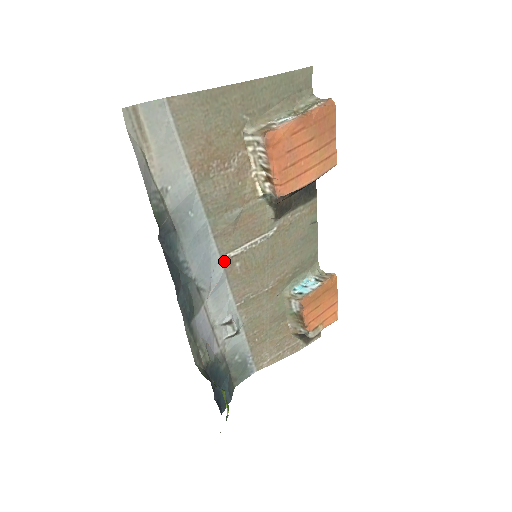
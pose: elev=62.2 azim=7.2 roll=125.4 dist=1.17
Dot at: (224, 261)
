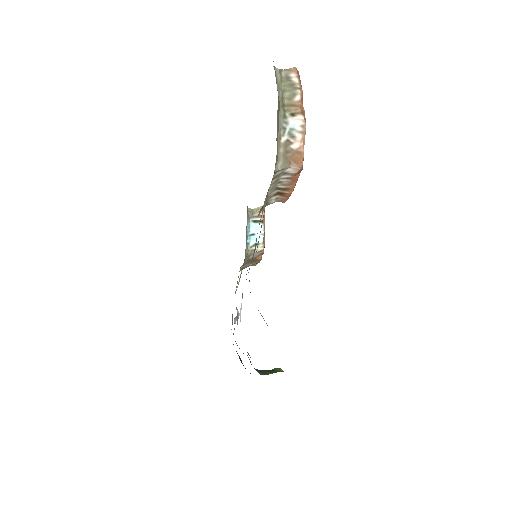
Dot at: occluded
